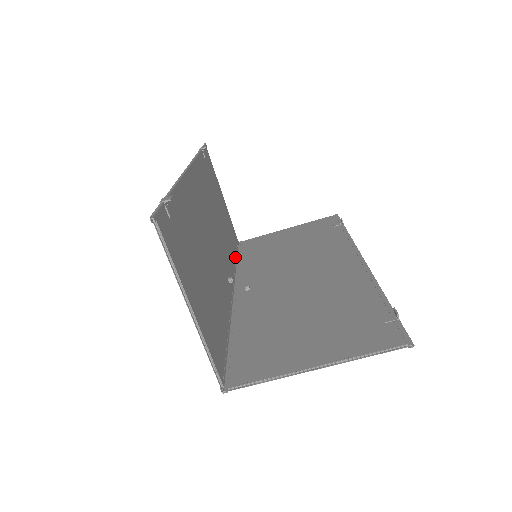
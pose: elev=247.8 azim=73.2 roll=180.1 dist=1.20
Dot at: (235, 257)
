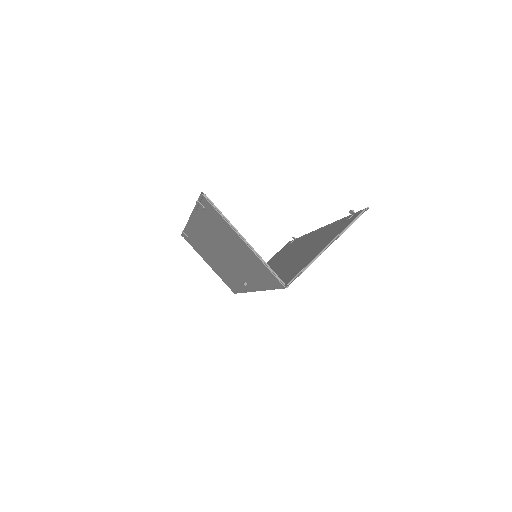
Dot at: (239, 290)
